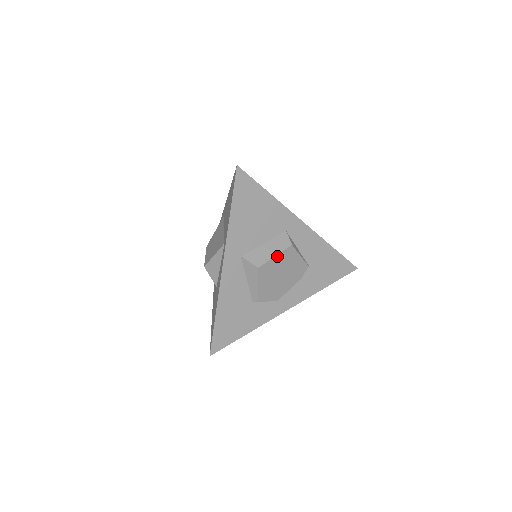
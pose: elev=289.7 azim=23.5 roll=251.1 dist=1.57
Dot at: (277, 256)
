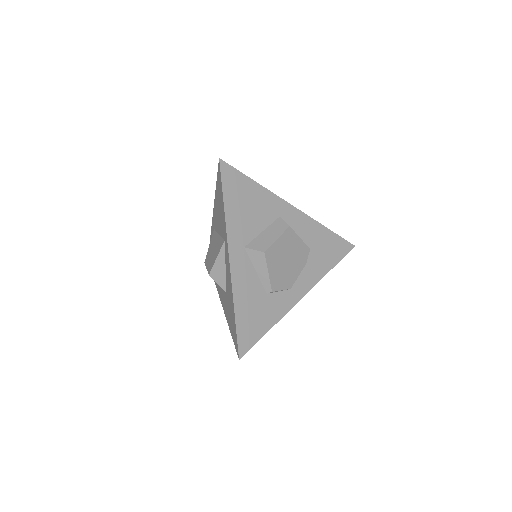
Dot at: (279, 239)
